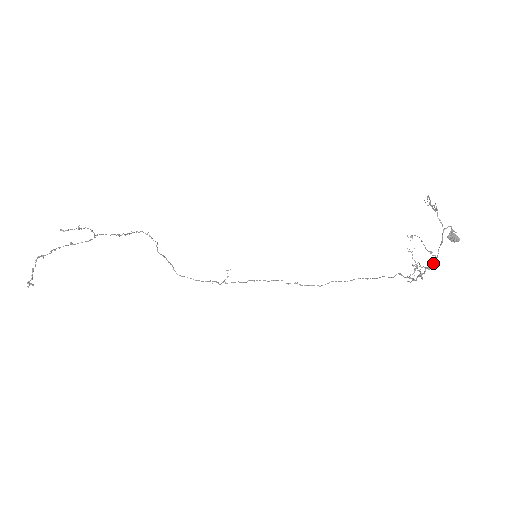
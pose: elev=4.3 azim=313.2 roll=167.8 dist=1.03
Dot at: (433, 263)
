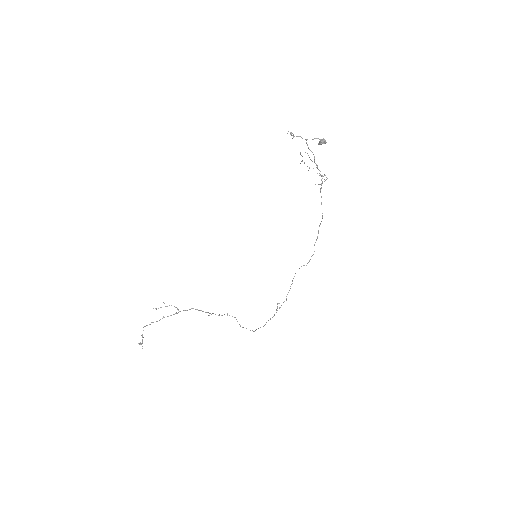
Dot at: (314, 160)
